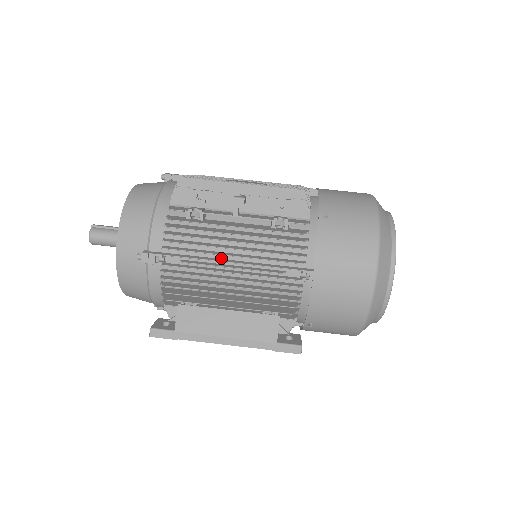
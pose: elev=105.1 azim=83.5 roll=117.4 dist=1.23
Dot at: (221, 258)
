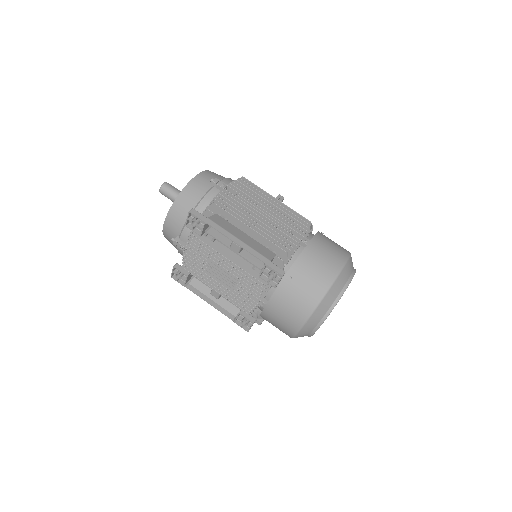
Dot at: occluded
